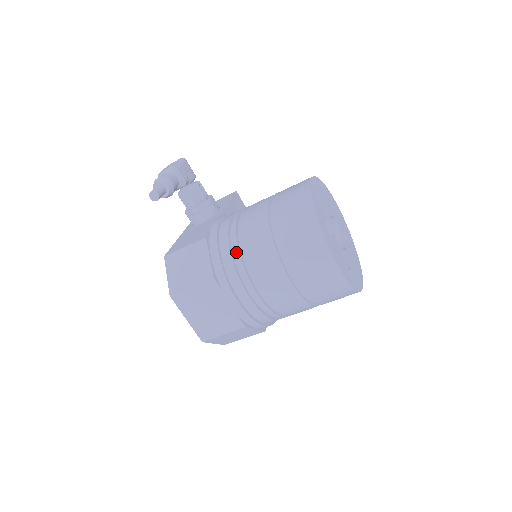
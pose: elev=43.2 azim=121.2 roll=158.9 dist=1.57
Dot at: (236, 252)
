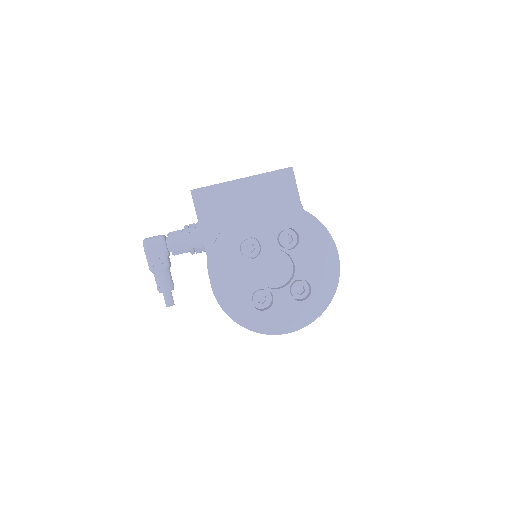
Dot at: occluded
